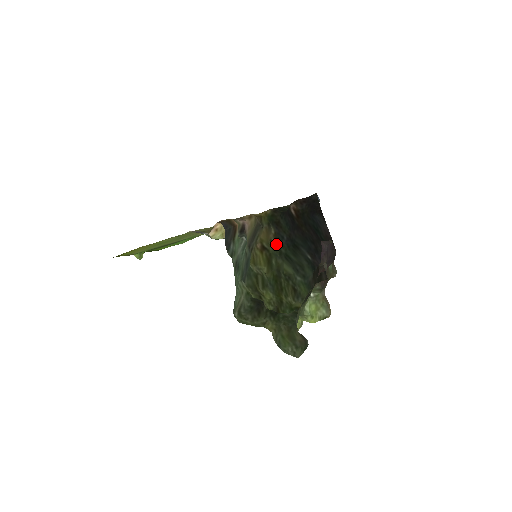
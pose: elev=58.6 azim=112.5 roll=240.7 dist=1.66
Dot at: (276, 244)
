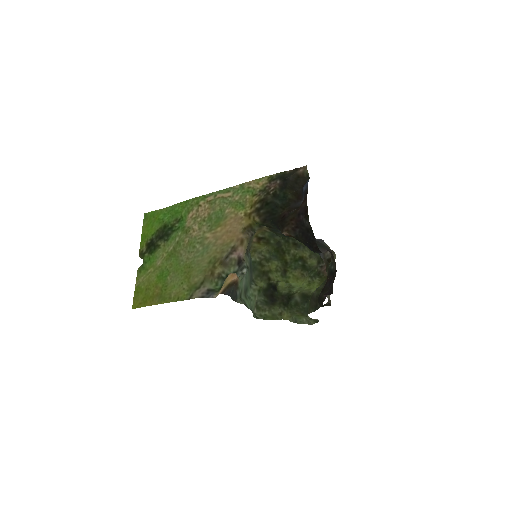
Dot at: occluded
